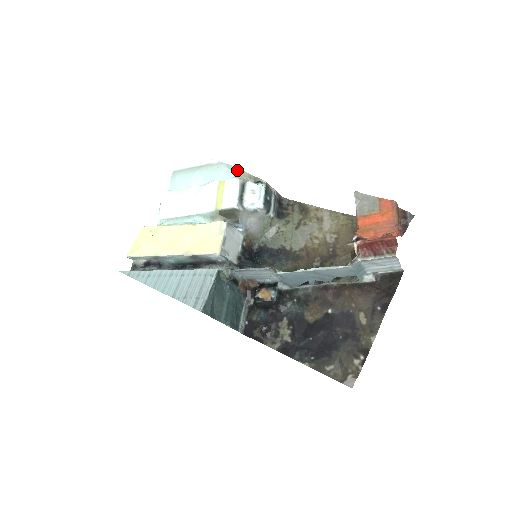
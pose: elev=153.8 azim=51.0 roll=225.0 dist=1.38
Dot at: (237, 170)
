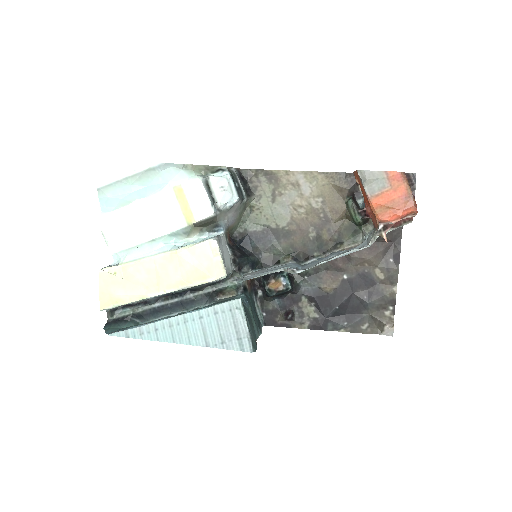
Dot at: (189, 167)
